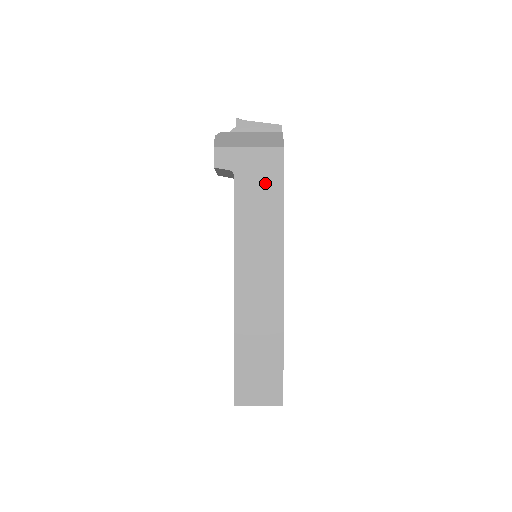
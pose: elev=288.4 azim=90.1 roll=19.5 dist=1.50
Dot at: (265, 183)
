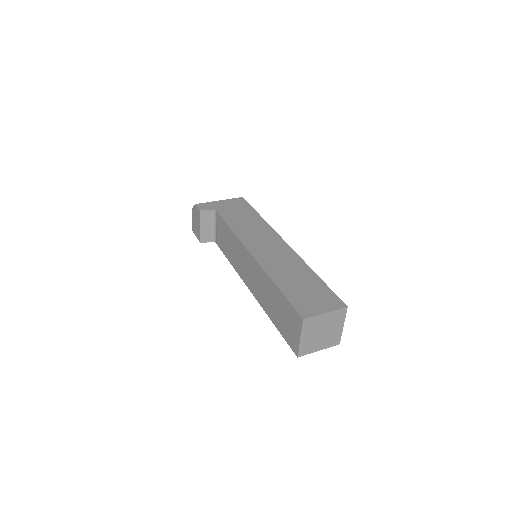
Dot at: (240, 210)
